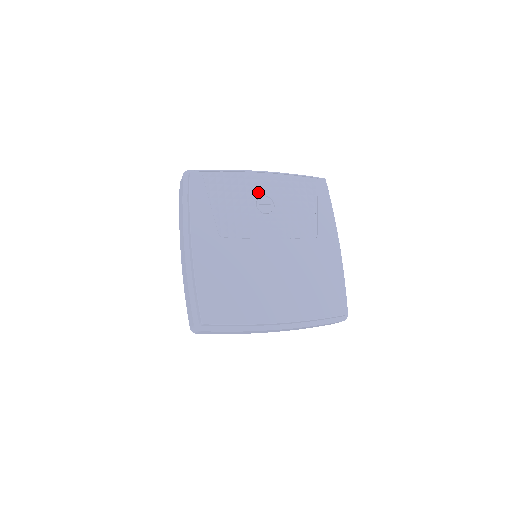
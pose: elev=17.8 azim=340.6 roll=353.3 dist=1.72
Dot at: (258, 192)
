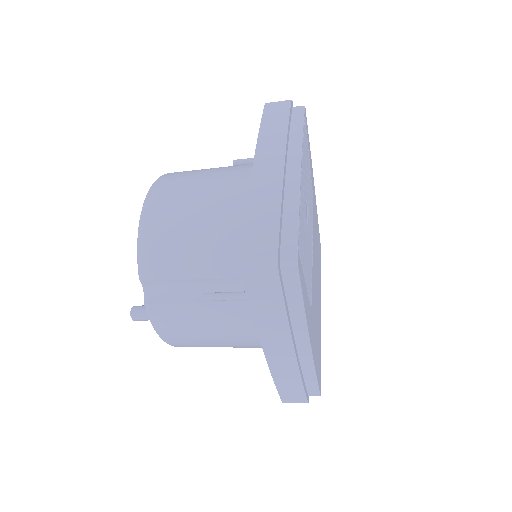
Dot at: (304, 201)
